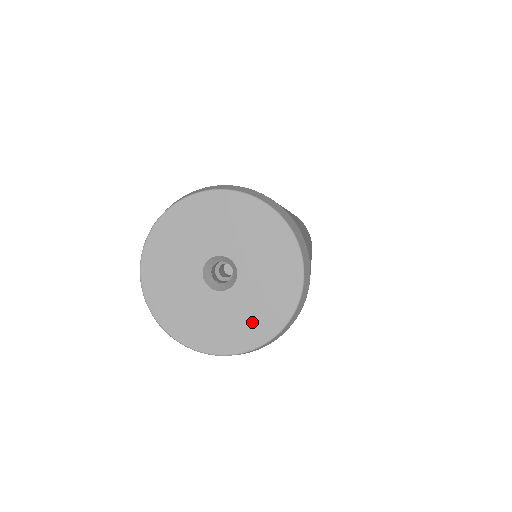
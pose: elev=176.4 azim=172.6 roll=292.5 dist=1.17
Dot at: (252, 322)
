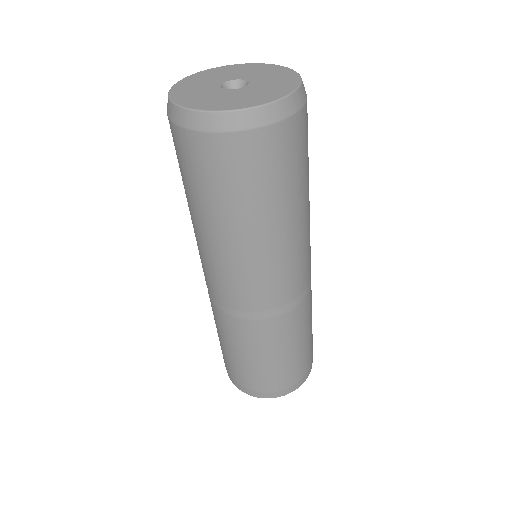
Dot at: (216, 102)
